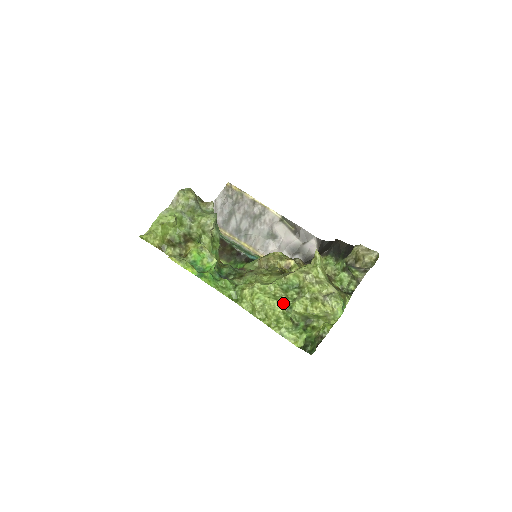
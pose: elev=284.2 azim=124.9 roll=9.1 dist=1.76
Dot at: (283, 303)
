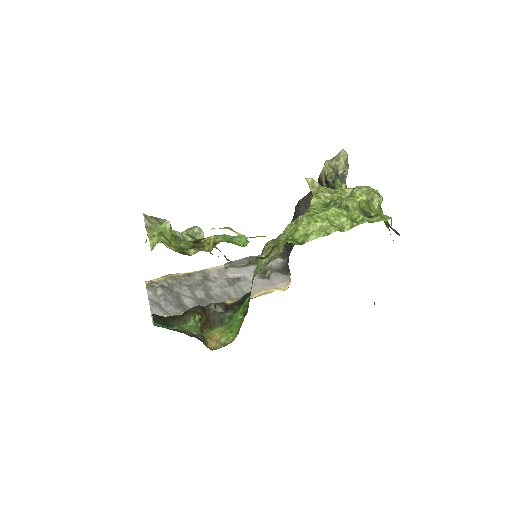
Dot at: occluded
